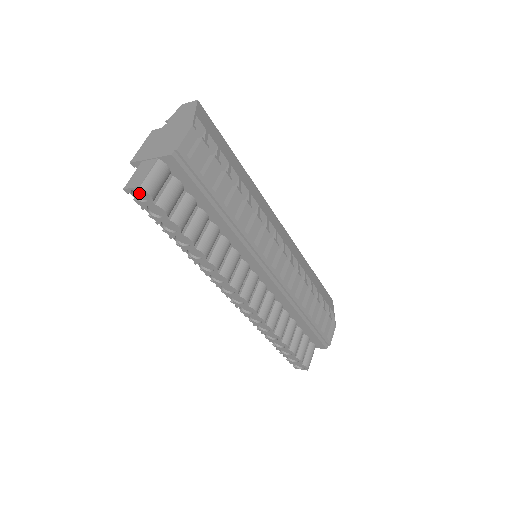
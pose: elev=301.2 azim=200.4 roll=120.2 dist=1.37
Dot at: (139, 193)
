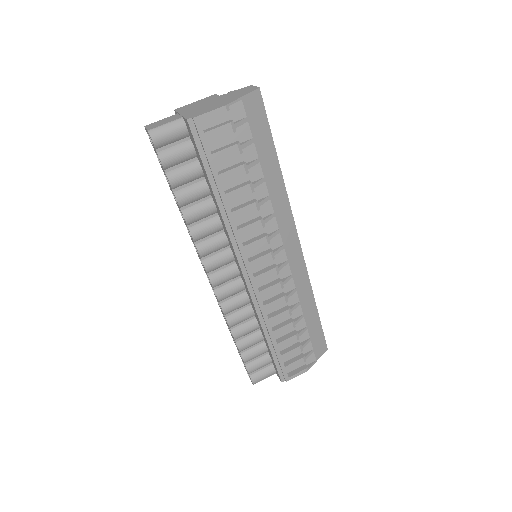
Dot at: occluded
